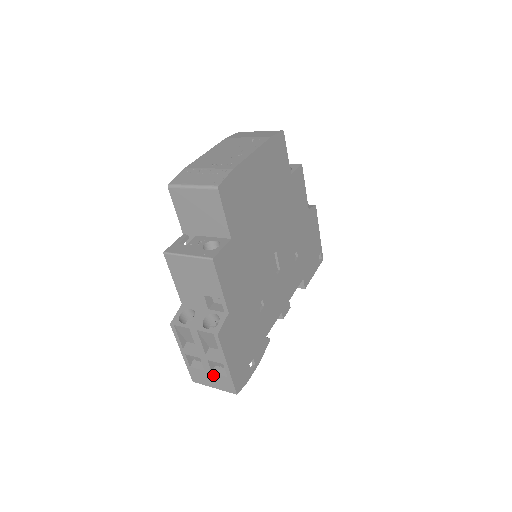
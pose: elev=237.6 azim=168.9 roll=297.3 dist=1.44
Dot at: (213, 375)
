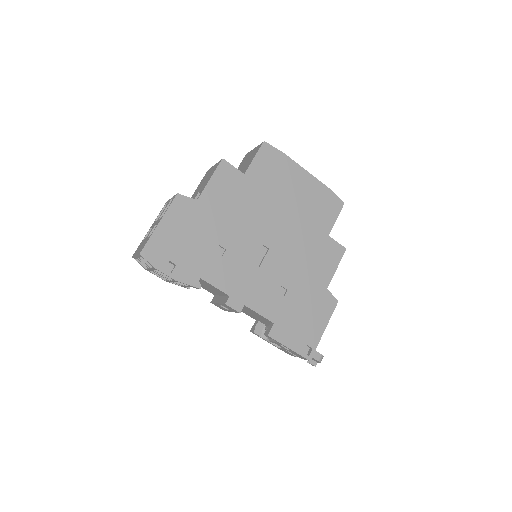
Dot at: occluded
